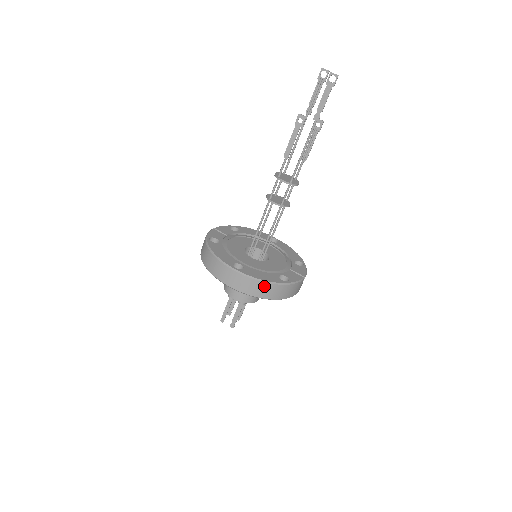
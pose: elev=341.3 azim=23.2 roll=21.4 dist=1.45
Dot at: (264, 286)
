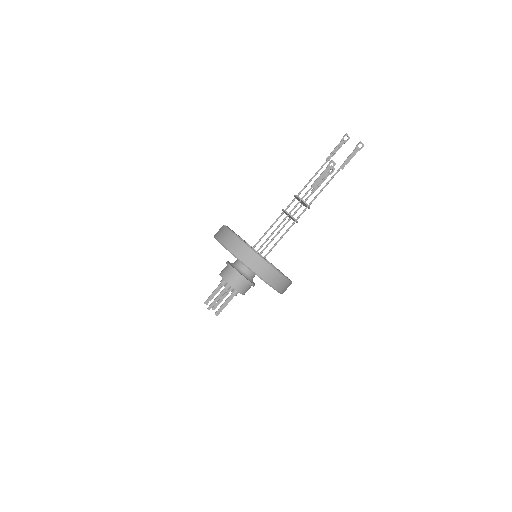
Dot at: (284, 281)
